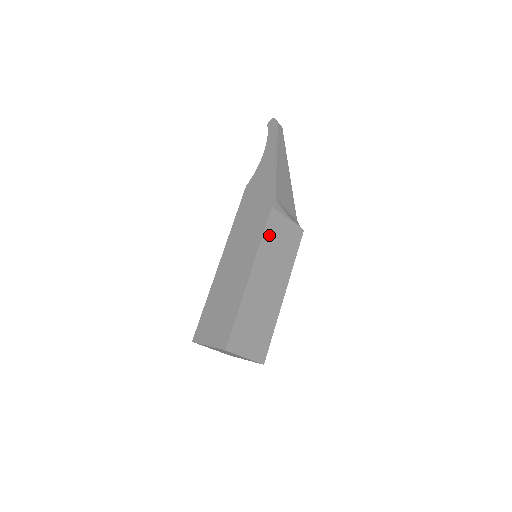
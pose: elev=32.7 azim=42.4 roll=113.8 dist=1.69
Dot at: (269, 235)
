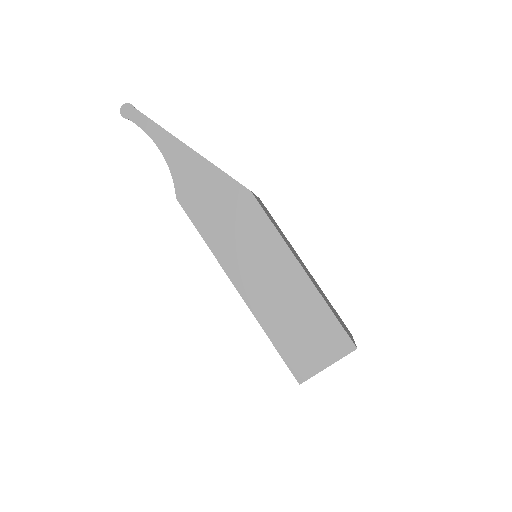
Dot at: (271, 220)
